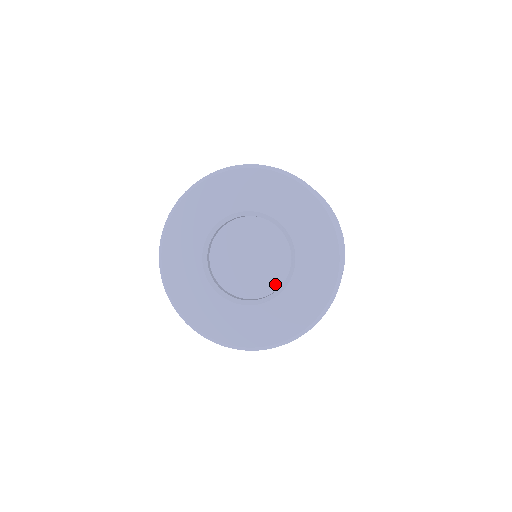
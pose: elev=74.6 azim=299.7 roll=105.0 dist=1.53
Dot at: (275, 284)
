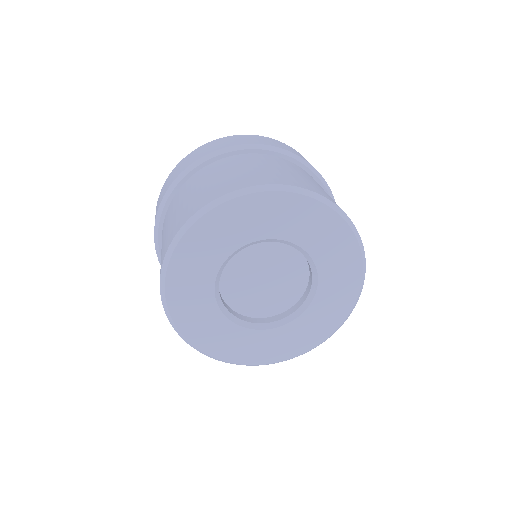
Dot at: (283, 307)
